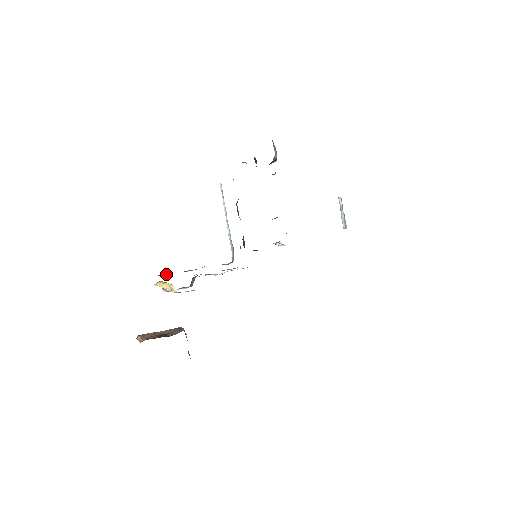
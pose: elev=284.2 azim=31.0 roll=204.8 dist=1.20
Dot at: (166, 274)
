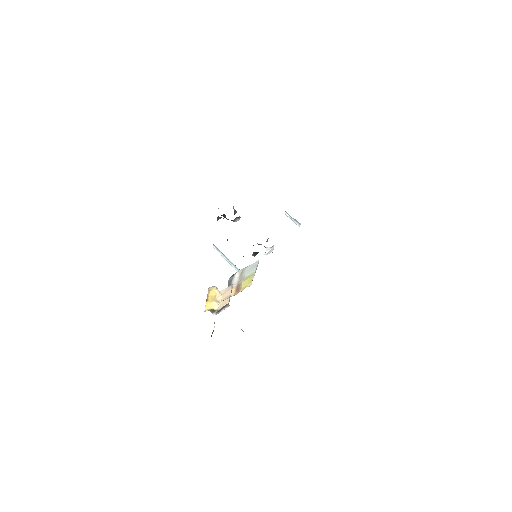
Dot at: occluded
